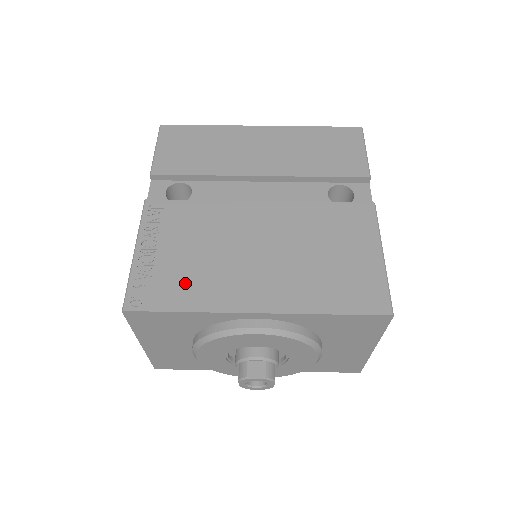
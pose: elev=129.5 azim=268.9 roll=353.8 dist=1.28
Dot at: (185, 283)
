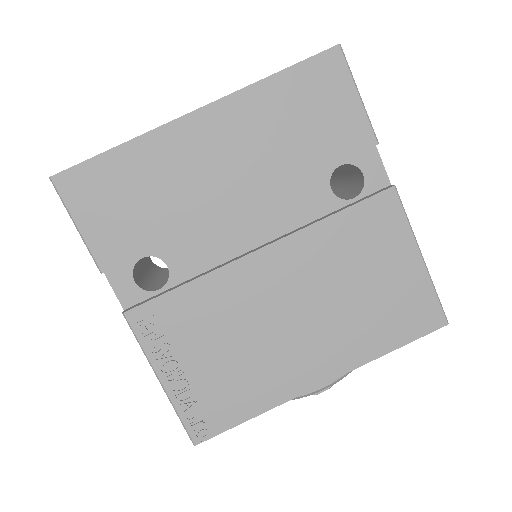
Dot at: (237, 390)
